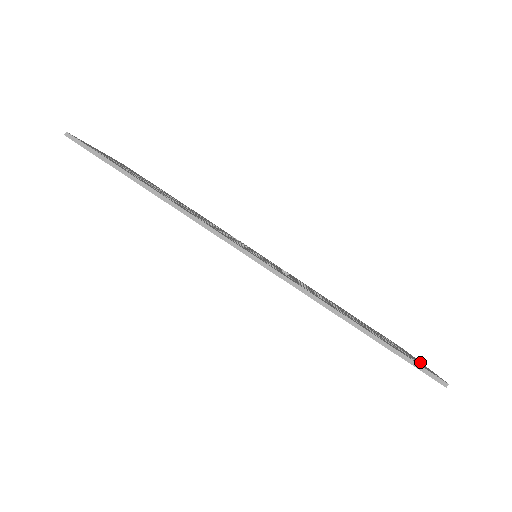
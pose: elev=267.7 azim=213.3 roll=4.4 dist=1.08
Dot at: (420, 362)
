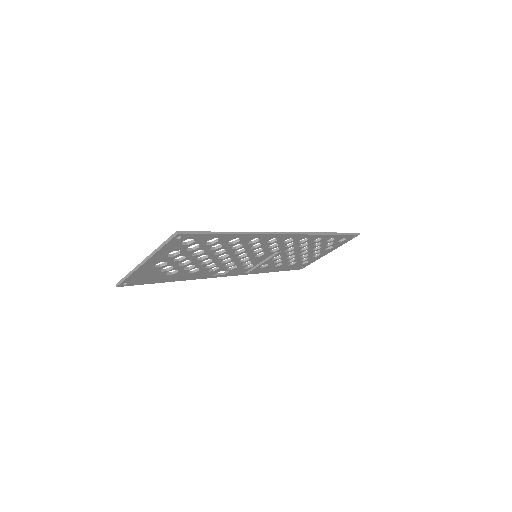
Dot at: occluded
